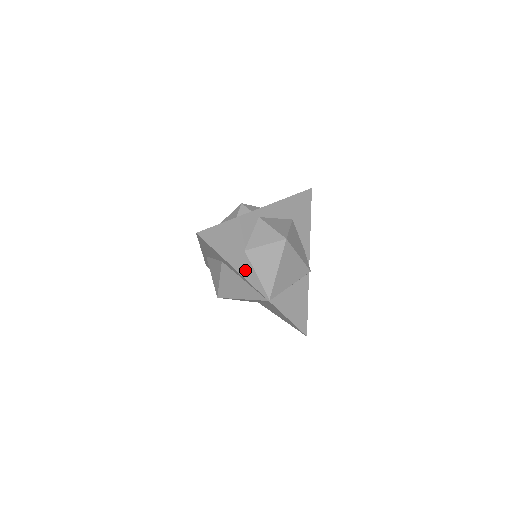
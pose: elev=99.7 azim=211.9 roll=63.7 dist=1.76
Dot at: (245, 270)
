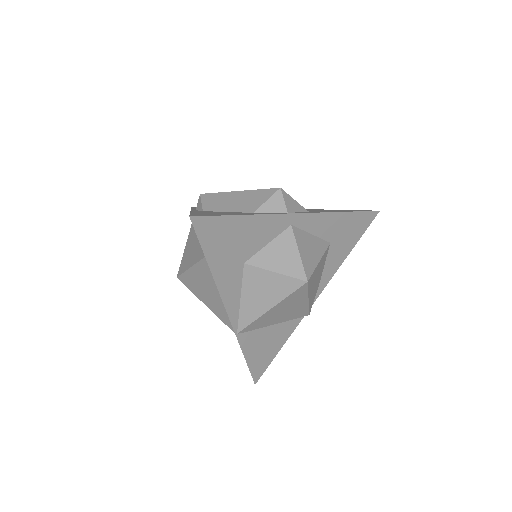
Dot at: (229, 288)
